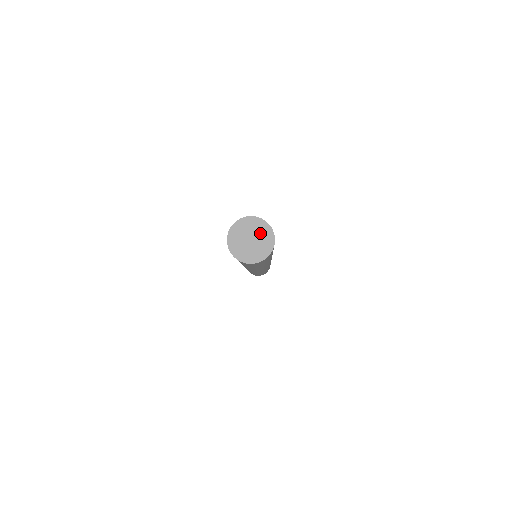
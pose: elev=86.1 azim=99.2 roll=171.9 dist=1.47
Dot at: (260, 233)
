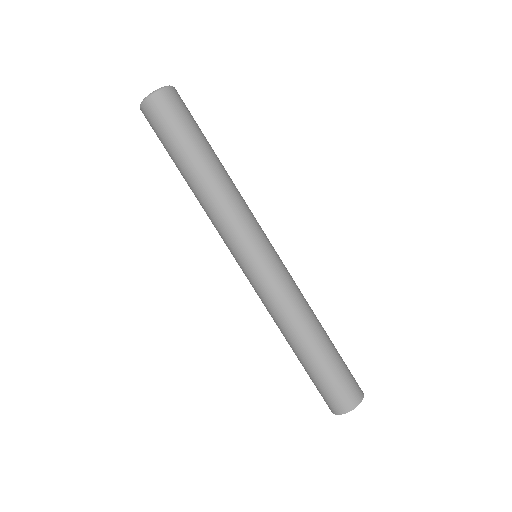
Dot at: occluded
